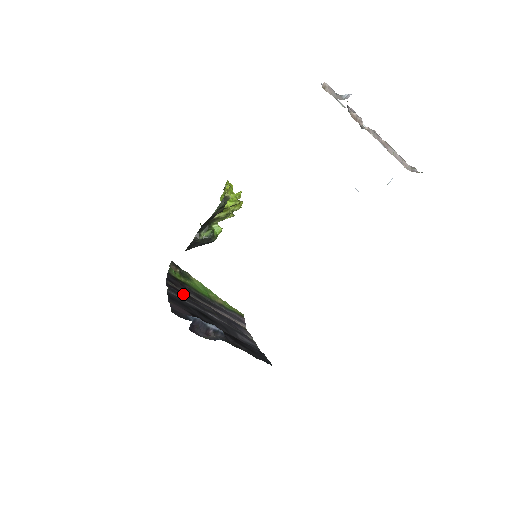
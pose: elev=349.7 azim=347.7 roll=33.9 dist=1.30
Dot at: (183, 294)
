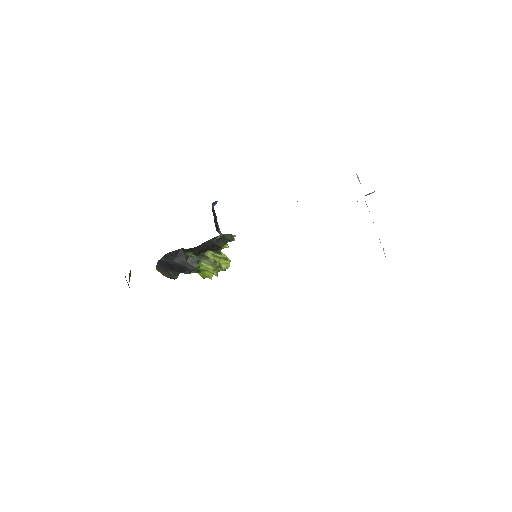
Dot at: occluded
